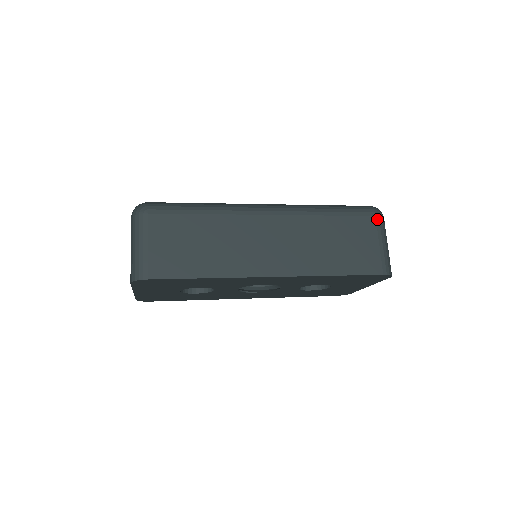
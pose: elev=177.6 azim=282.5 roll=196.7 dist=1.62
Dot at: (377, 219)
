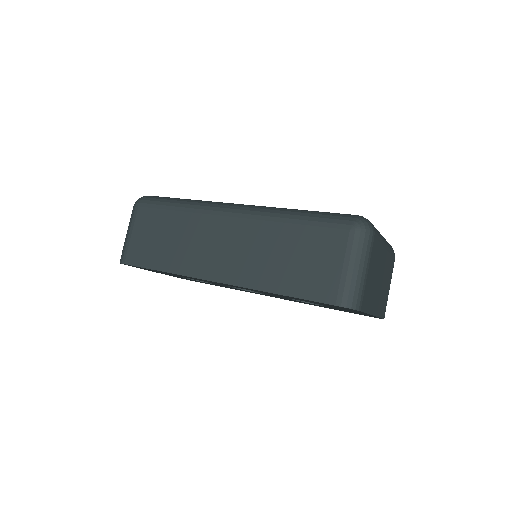
Dot at: (351, 234)
